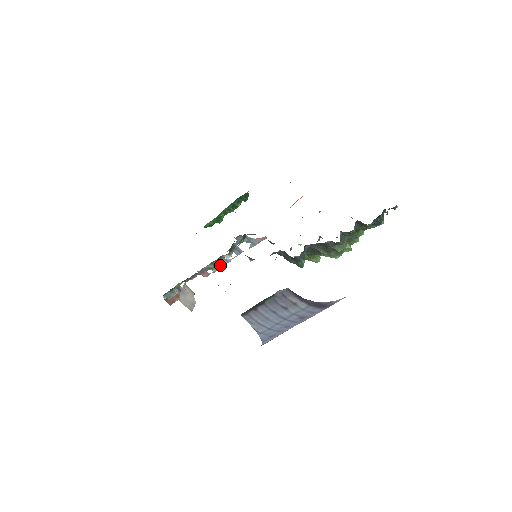
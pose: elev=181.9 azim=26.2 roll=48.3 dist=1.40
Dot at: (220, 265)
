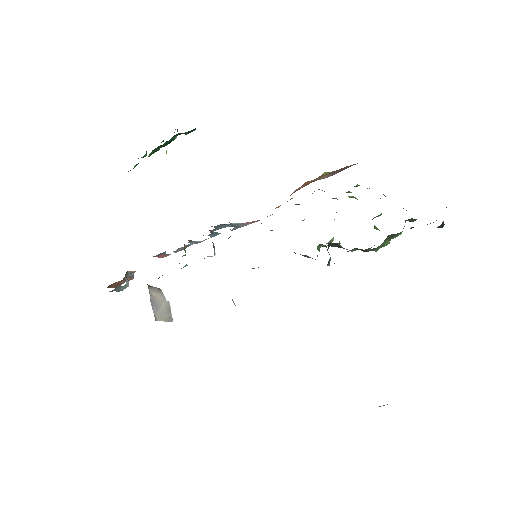
Dot at: (185, 246)
